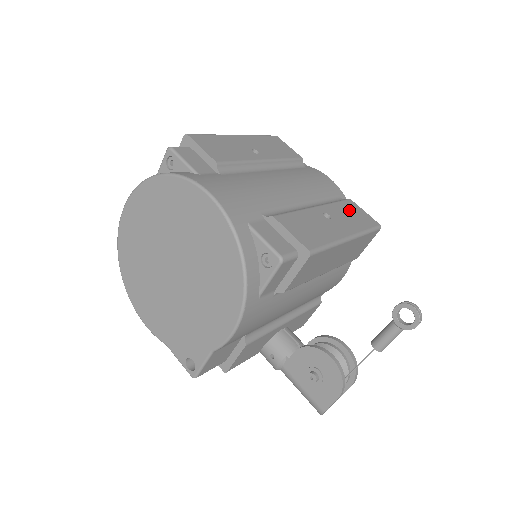
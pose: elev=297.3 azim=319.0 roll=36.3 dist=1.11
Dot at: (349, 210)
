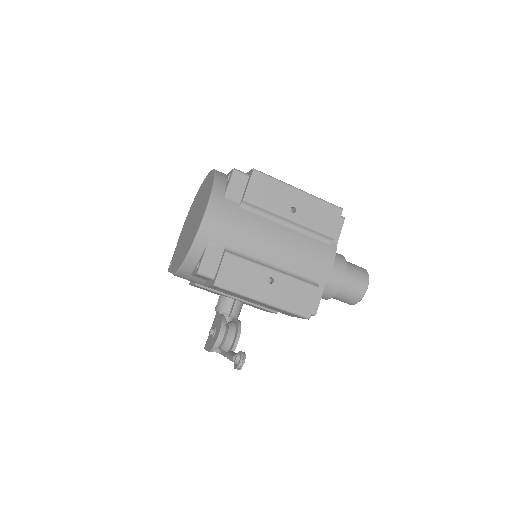
Dot at: (300, 292)
